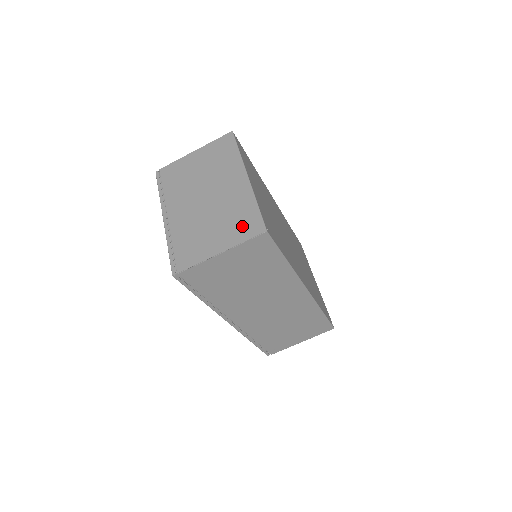
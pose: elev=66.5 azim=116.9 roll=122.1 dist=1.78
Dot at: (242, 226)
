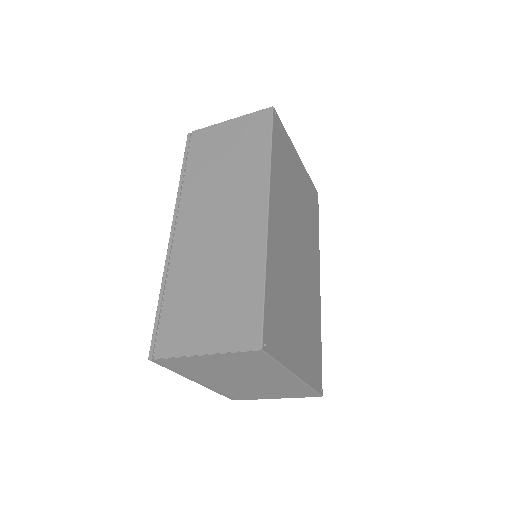
Dot at: (296, 394)
